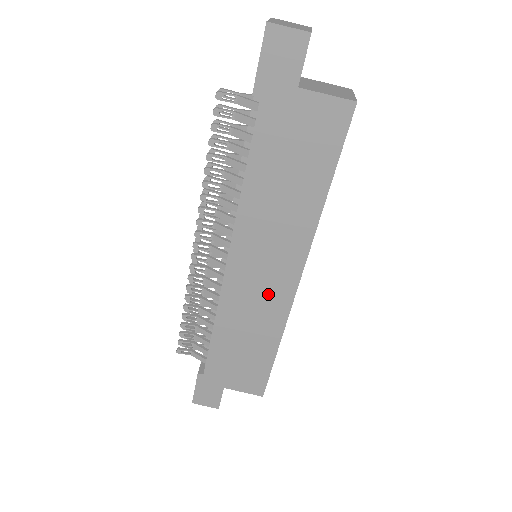
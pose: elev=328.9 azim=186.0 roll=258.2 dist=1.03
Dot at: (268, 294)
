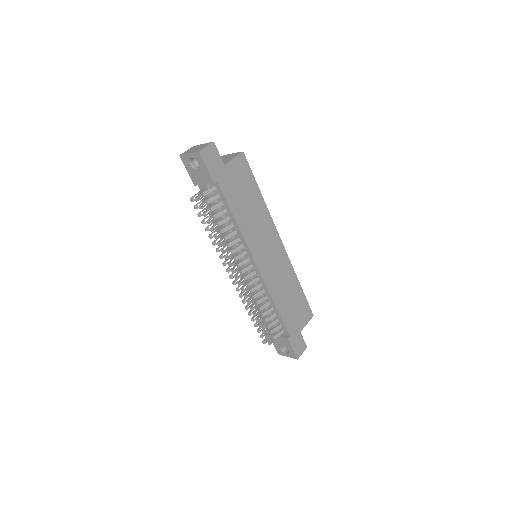
Dot at: (278, 262)
